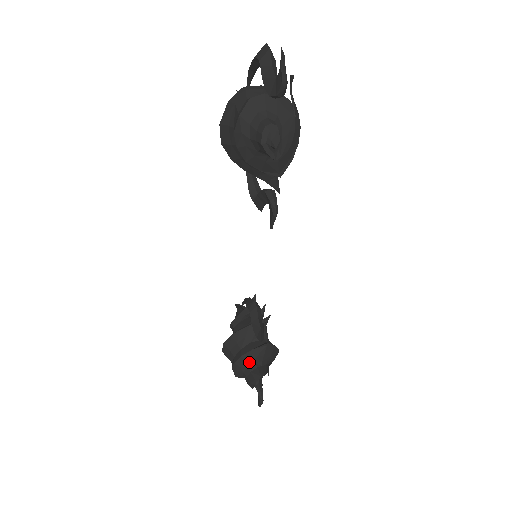
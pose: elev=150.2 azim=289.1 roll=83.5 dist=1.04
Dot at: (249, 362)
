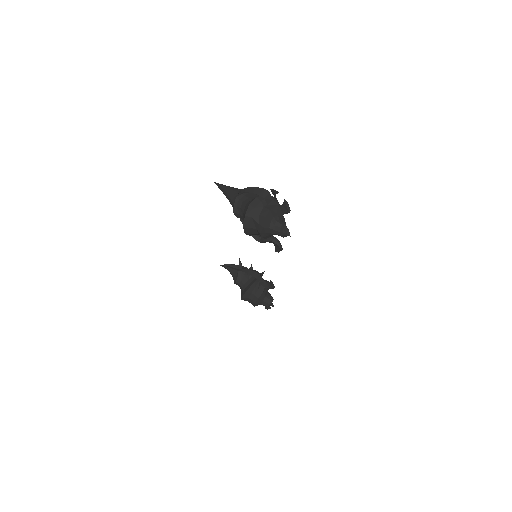
Dot at: (263, 298)
